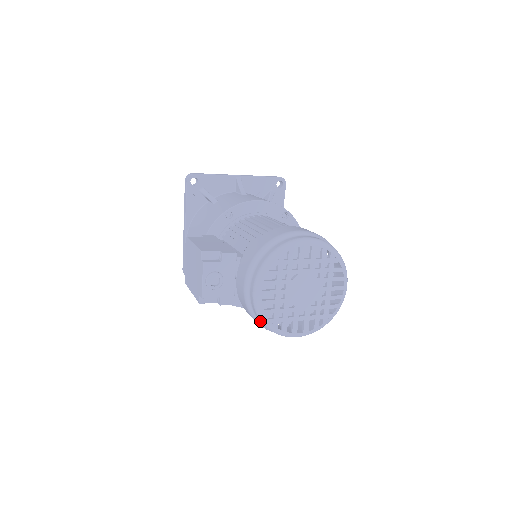
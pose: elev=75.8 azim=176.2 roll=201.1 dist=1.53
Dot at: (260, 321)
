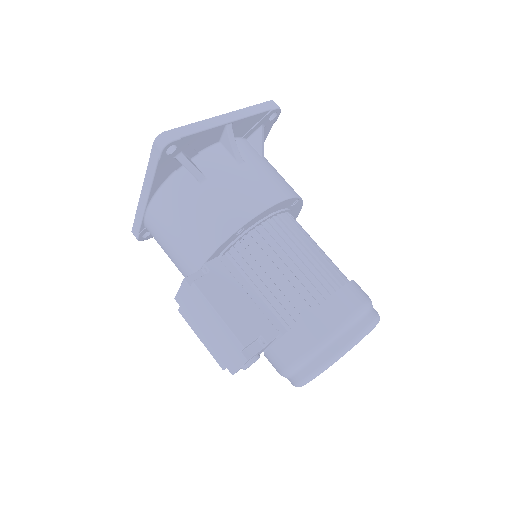
Dot at: occluded
